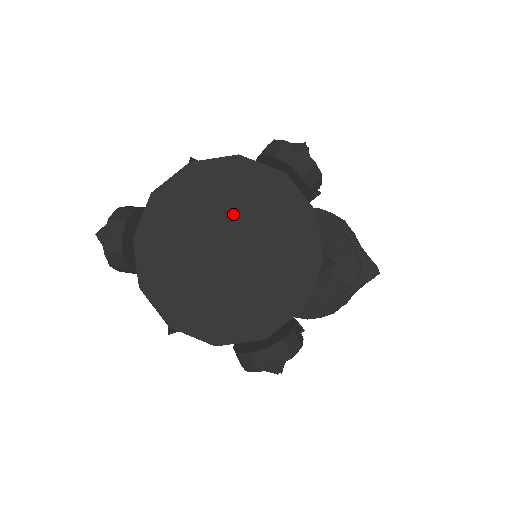
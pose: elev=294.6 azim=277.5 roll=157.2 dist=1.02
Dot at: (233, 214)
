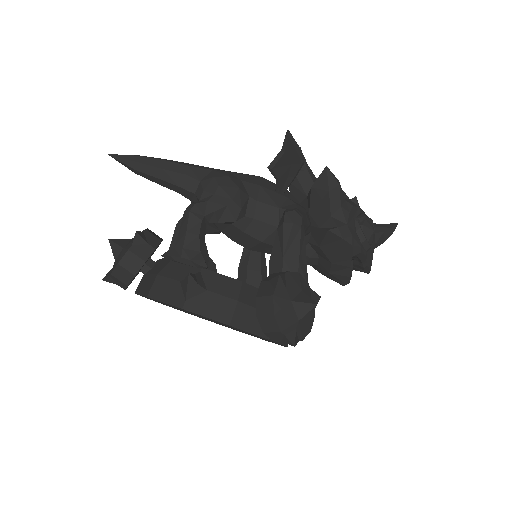
Dot at: occluded
